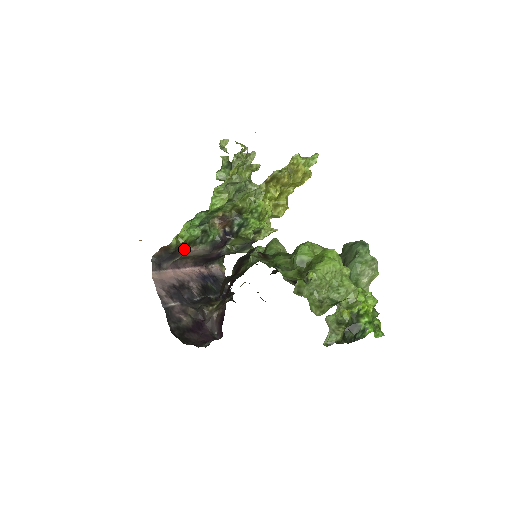
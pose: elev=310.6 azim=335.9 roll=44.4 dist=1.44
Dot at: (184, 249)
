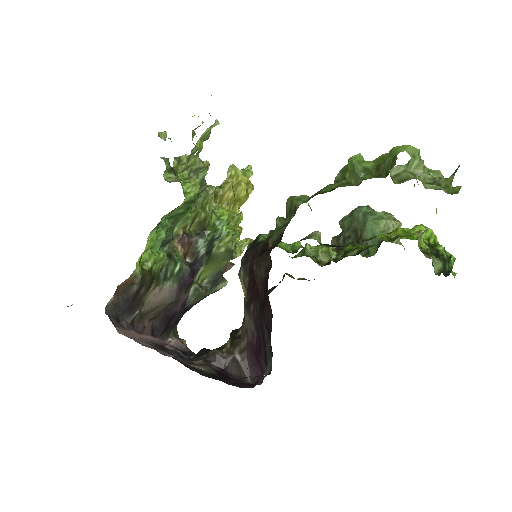
Dot at: (147, 290)
